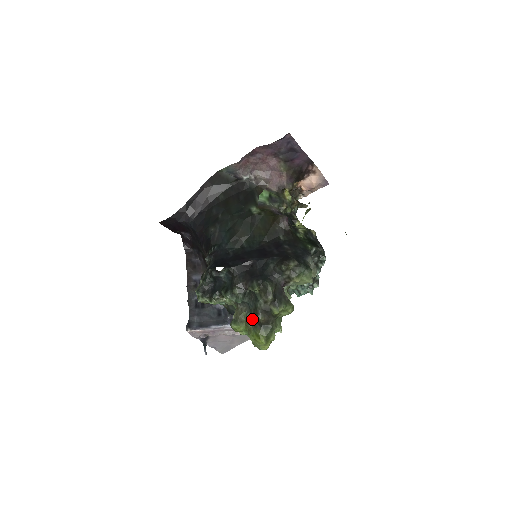
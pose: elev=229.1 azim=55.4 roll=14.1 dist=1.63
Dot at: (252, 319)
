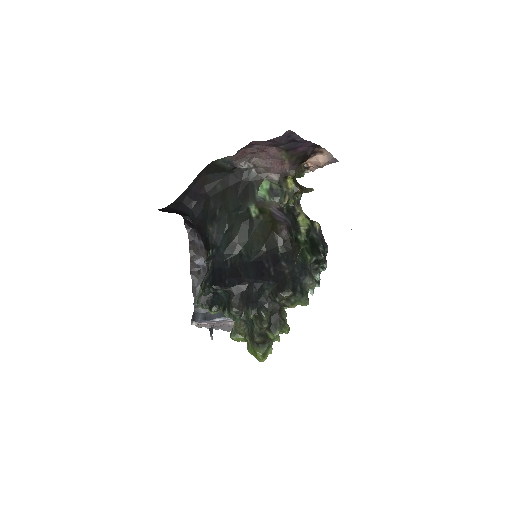
Dot at: (250, 337)
